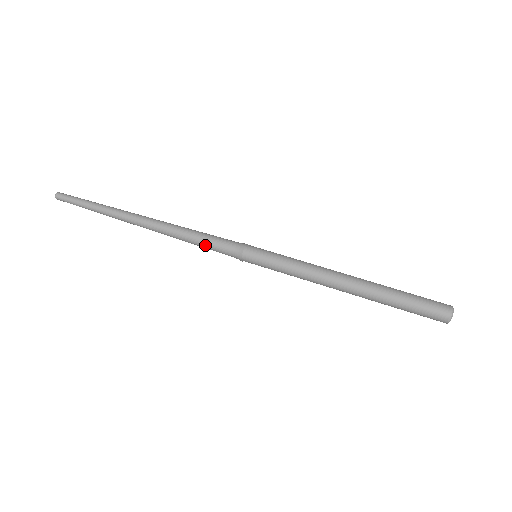
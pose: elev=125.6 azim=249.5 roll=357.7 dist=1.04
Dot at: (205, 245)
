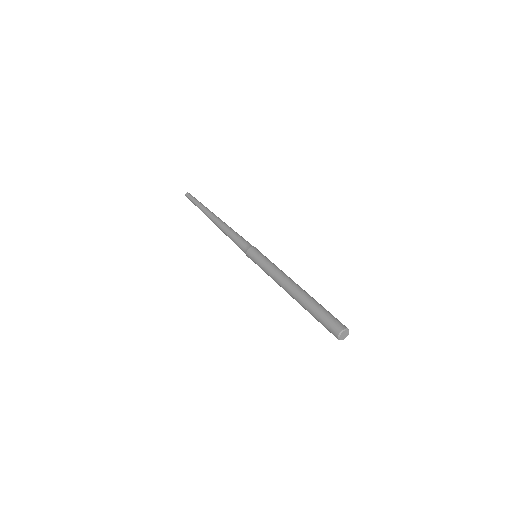
Dot at: occluded
